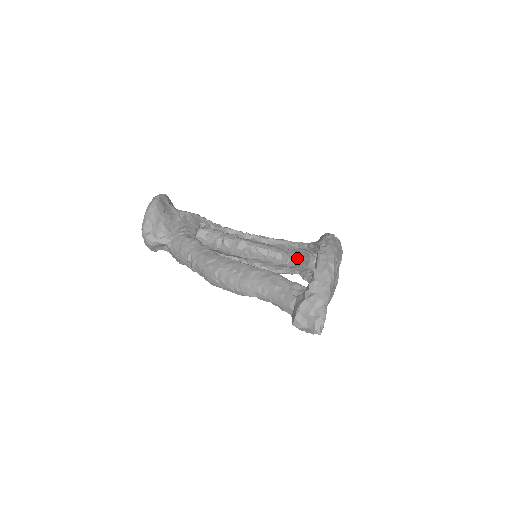
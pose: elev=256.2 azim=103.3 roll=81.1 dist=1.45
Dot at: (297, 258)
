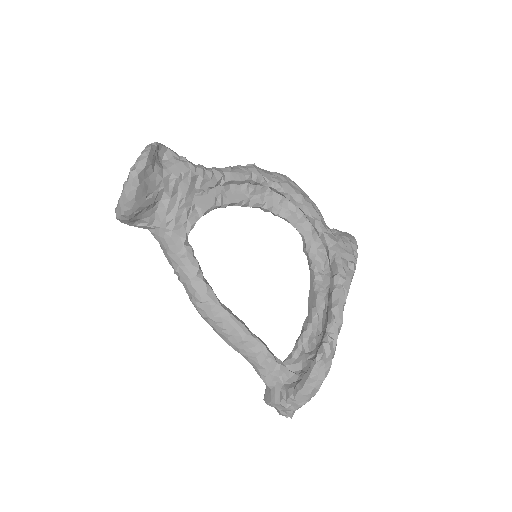
Dot at: occluded
